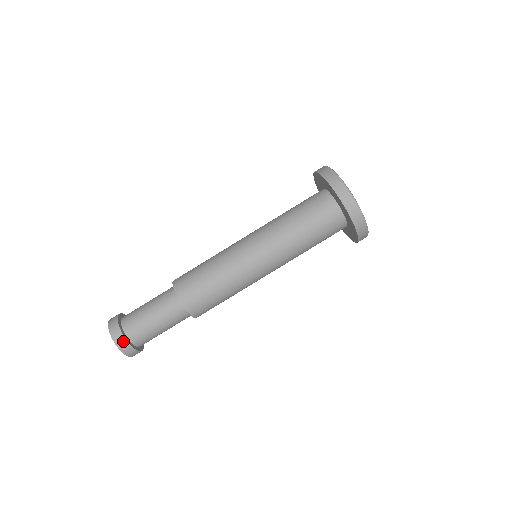
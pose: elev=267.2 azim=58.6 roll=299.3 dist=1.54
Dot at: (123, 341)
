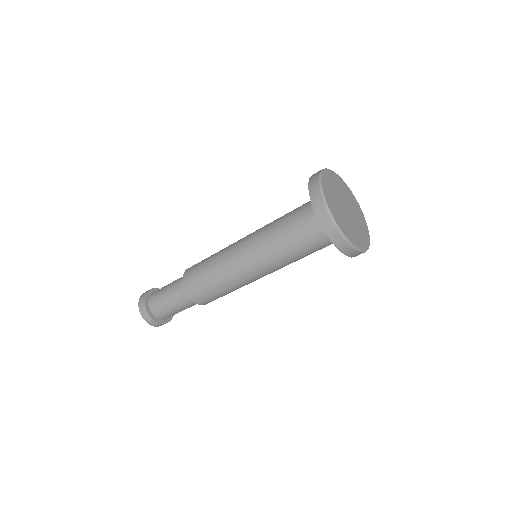
Dot at: (149, 318)
